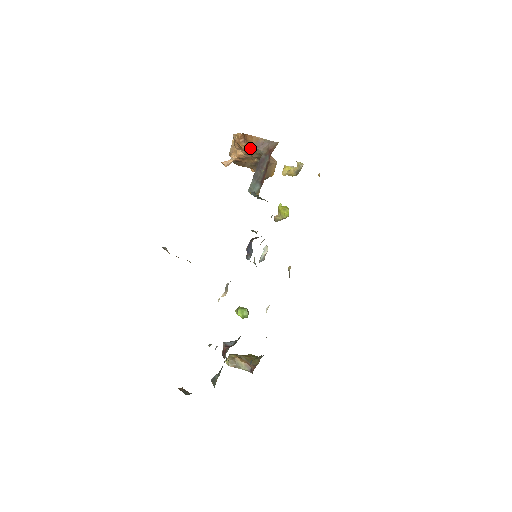
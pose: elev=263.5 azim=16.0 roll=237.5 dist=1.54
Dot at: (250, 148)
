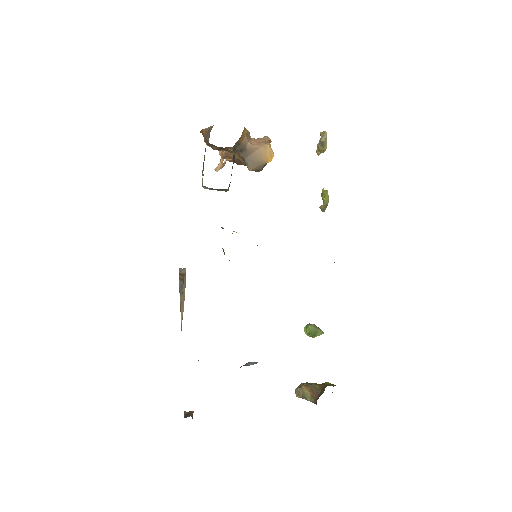
Dot at: (206, 143)
